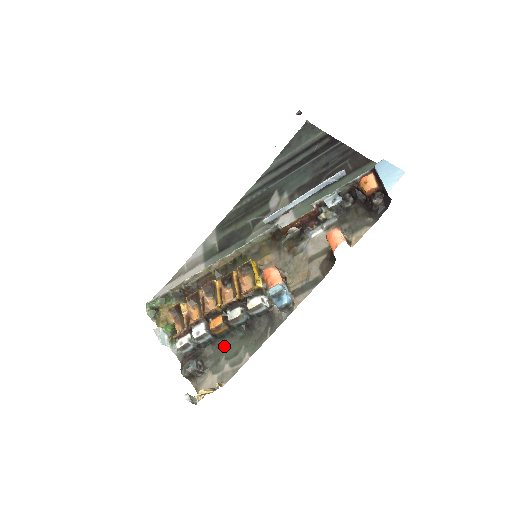
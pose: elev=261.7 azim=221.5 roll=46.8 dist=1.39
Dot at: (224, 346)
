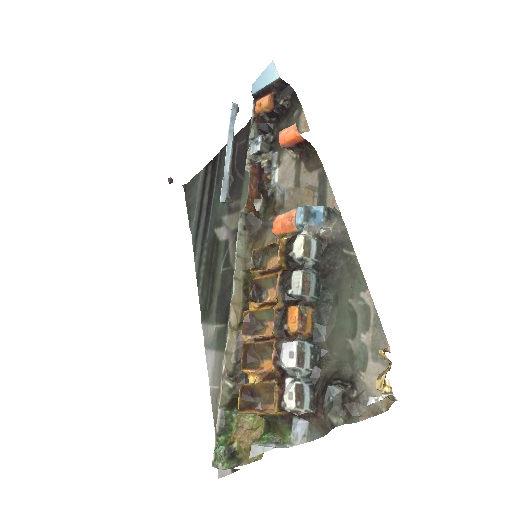
Dot at: (334, 334)
